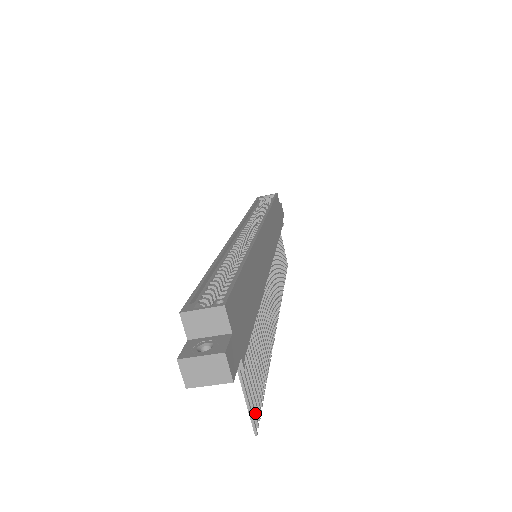
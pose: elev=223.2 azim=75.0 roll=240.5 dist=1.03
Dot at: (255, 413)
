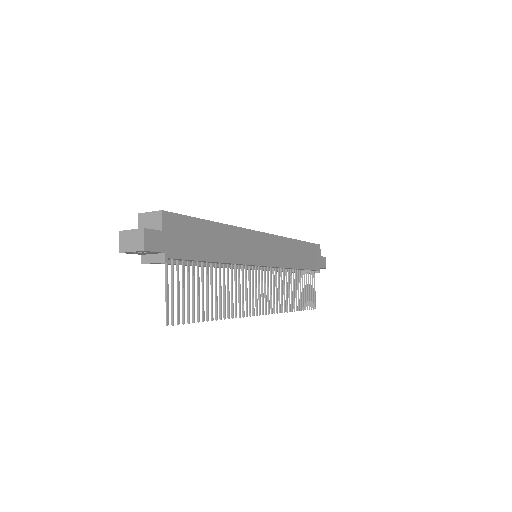
Dot at: (173, 312)
